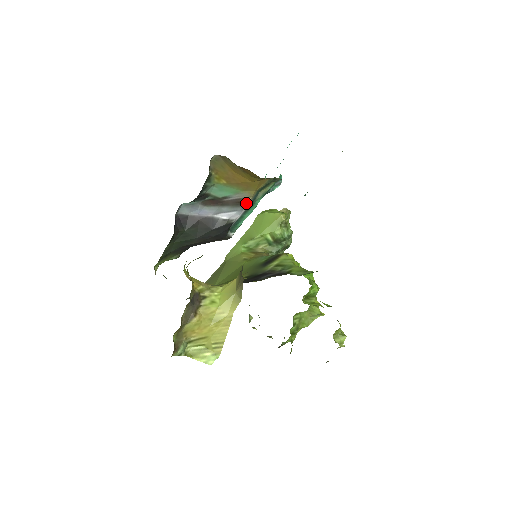
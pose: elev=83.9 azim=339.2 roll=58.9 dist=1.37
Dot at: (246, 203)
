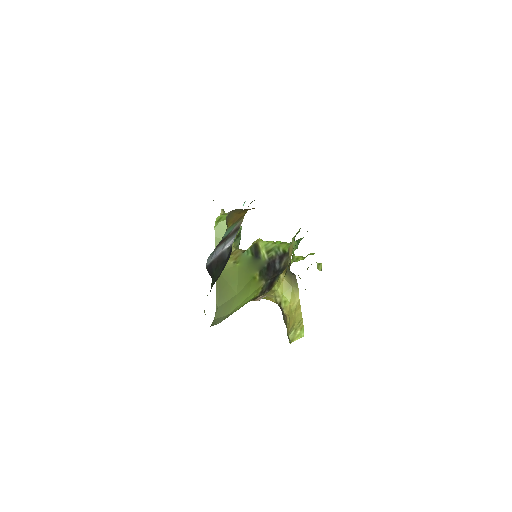
Dot at: (239, 228)
